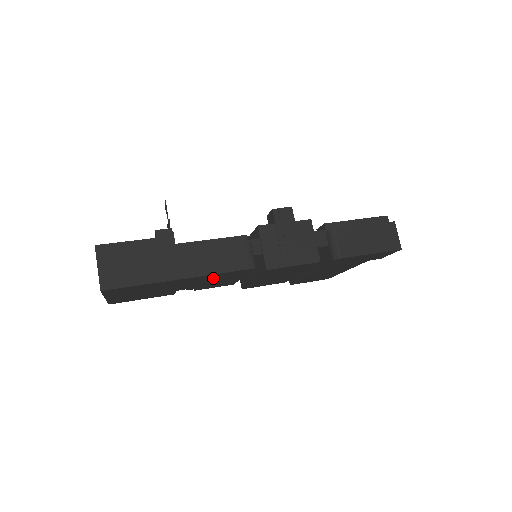
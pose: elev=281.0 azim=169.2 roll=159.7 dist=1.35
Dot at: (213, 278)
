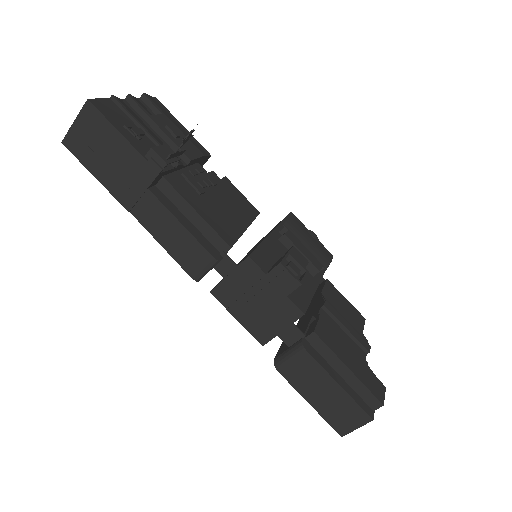
Dot at: occluded
